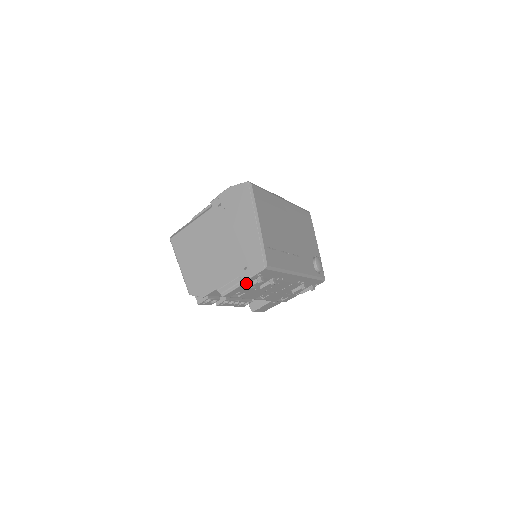
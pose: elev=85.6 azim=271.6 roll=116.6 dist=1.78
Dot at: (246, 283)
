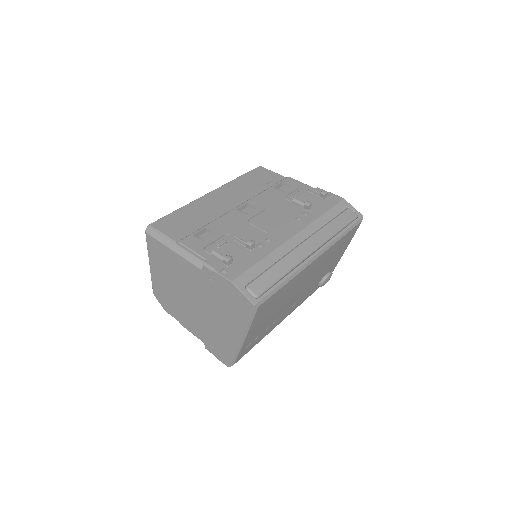
Dot at: occluded
